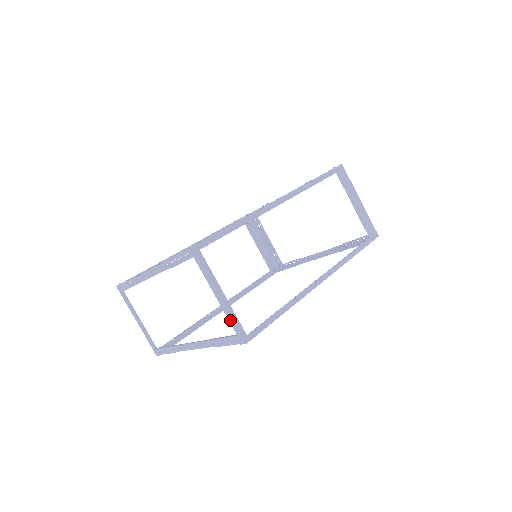
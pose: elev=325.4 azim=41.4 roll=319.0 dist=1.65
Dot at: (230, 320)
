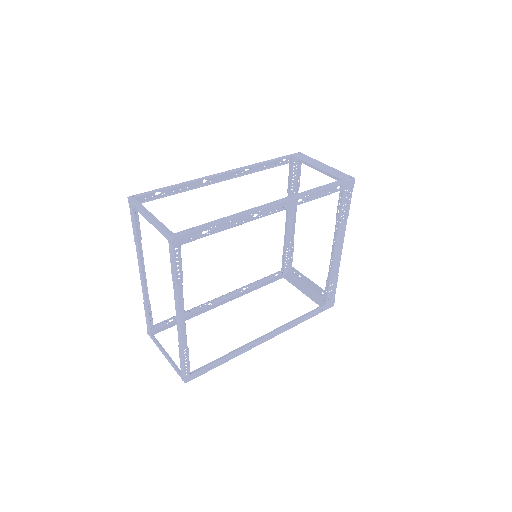
Dot at: (159, 230)
